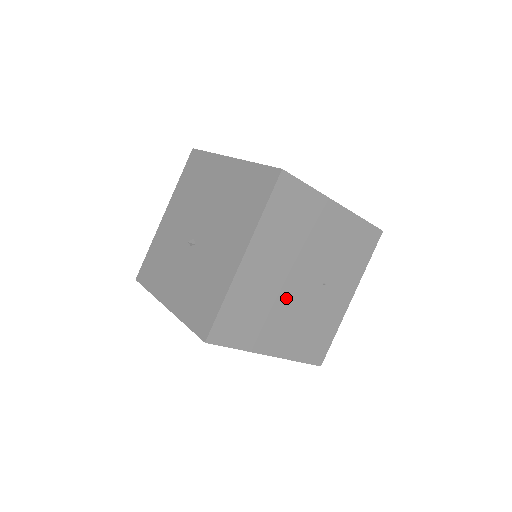
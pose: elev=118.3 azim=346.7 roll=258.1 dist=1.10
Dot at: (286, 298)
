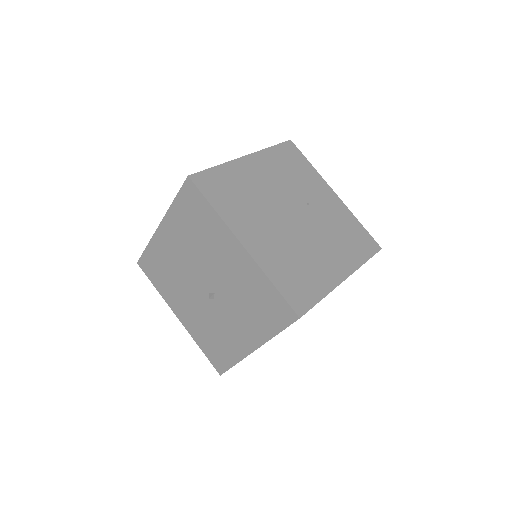
Dot at: (301, 237)
